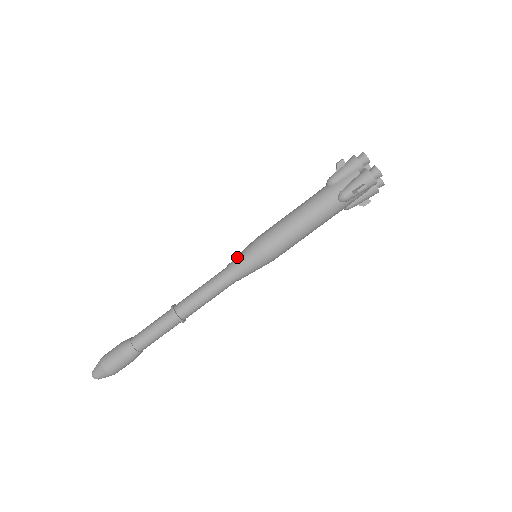
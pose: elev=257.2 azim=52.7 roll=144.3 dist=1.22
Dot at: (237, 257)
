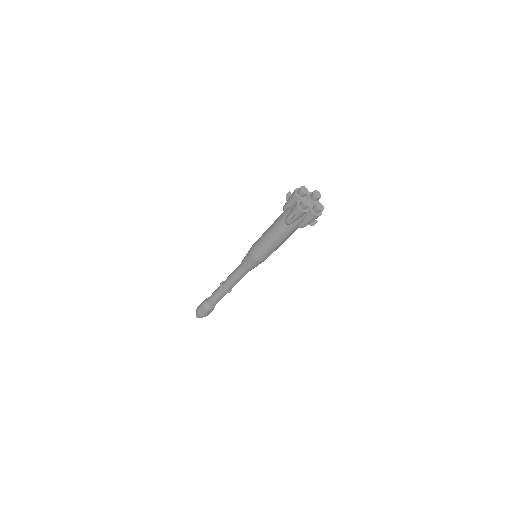
Dot at: (245, 256)
